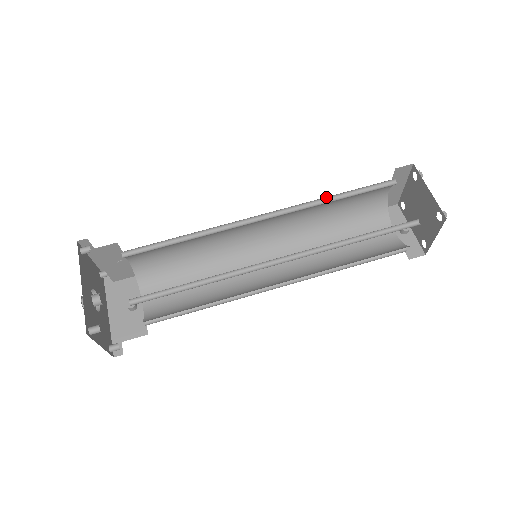
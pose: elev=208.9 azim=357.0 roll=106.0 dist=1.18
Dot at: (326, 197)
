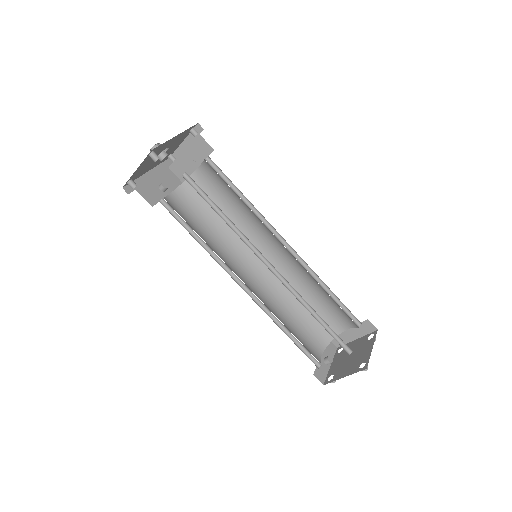
Dot at: (323, 282)
